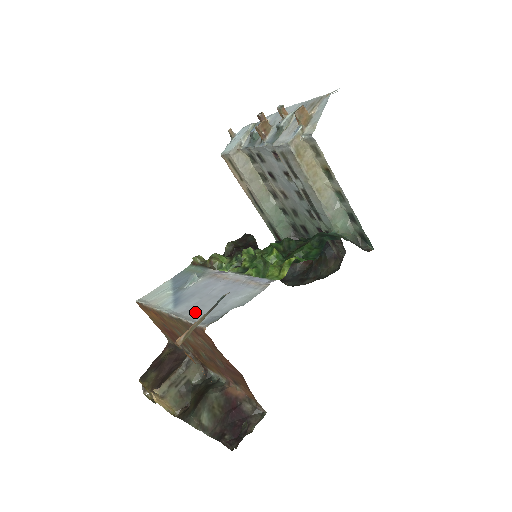
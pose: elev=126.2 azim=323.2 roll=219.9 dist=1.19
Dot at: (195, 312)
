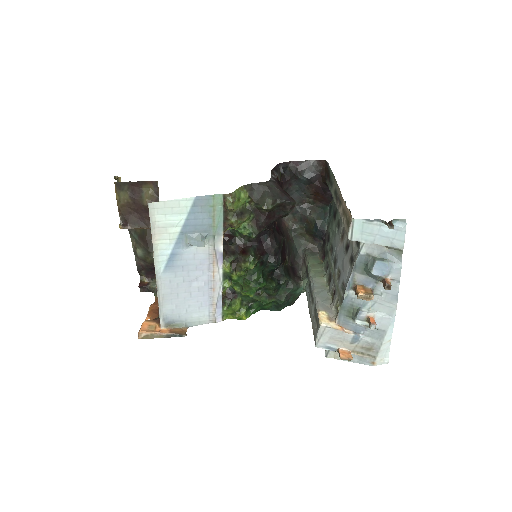
Dot at: (169, 298)
